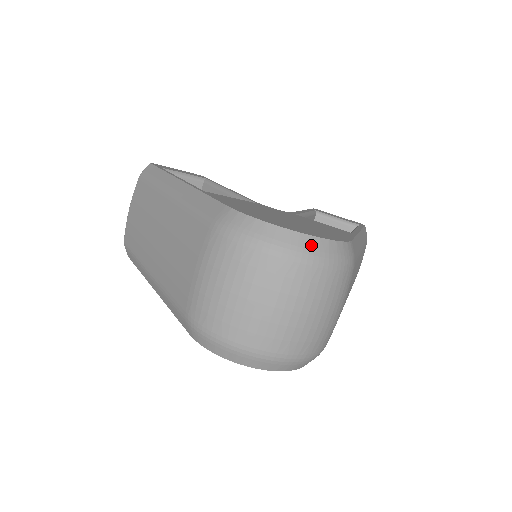
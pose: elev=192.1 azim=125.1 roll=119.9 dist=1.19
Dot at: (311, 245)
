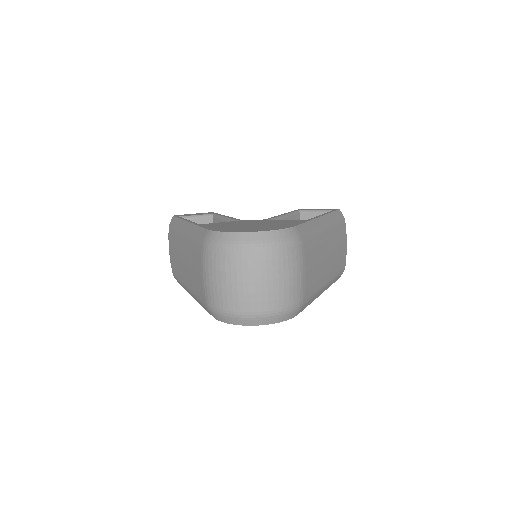
Dot at: (259, 237)
